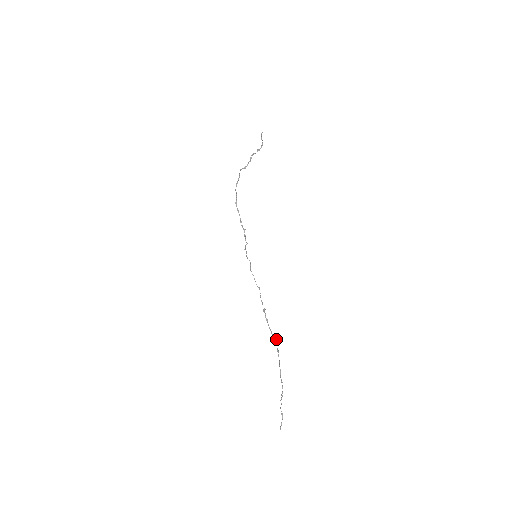
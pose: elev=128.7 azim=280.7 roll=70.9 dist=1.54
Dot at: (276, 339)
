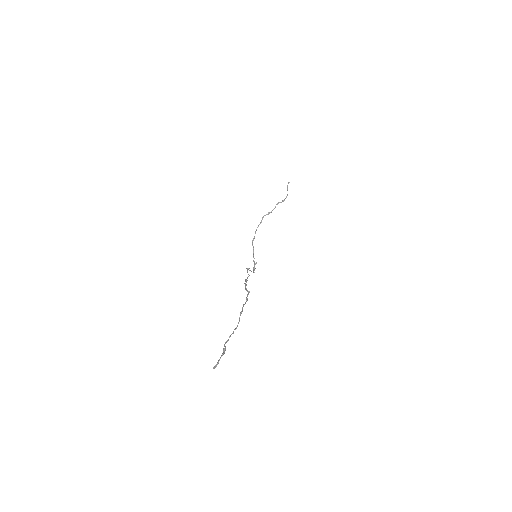
Dot at: (249, 291)
